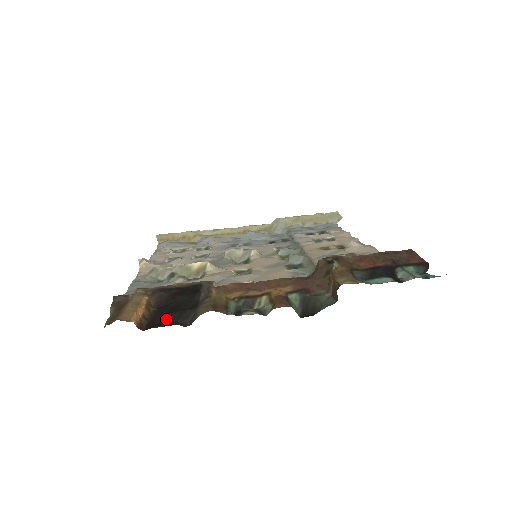
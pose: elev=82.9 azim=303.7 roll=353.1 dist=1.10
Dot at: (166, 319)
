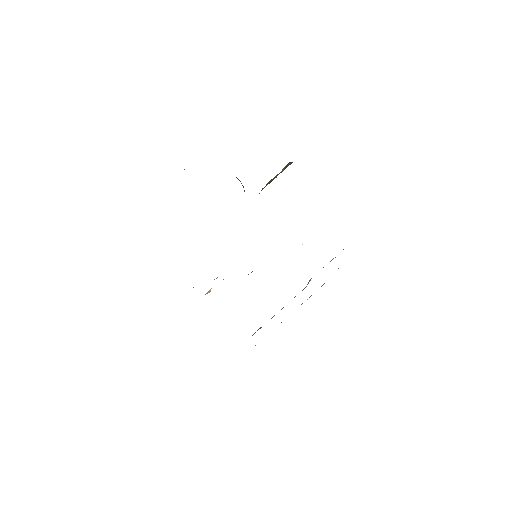
Dot at: occluded
